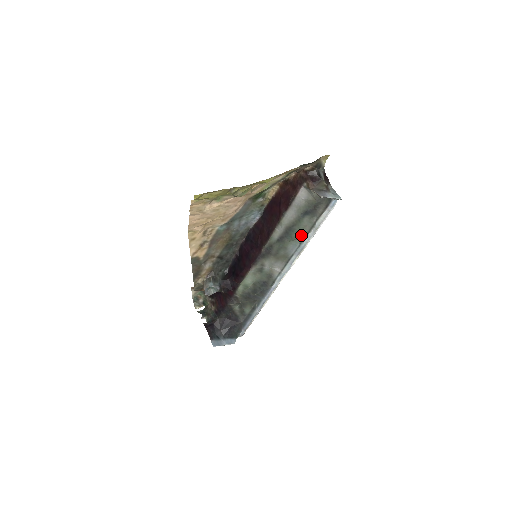
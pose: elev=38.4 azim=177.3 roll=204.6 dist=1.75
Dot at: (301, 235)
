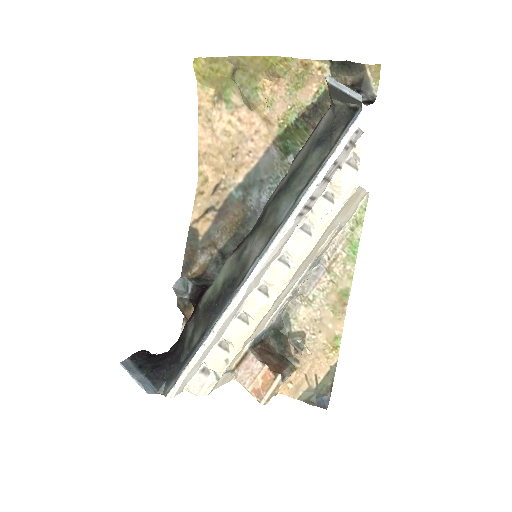
Dot at: (302, 183)
